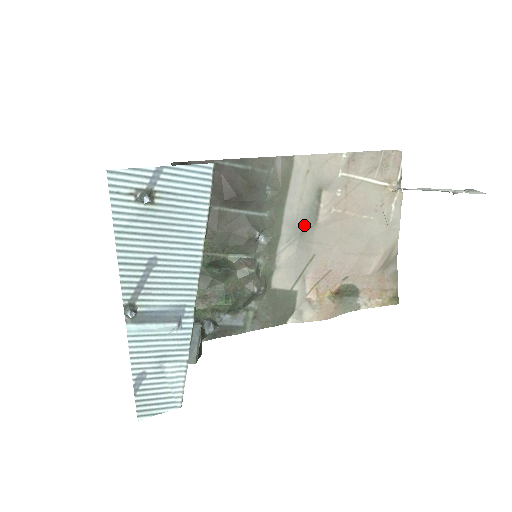
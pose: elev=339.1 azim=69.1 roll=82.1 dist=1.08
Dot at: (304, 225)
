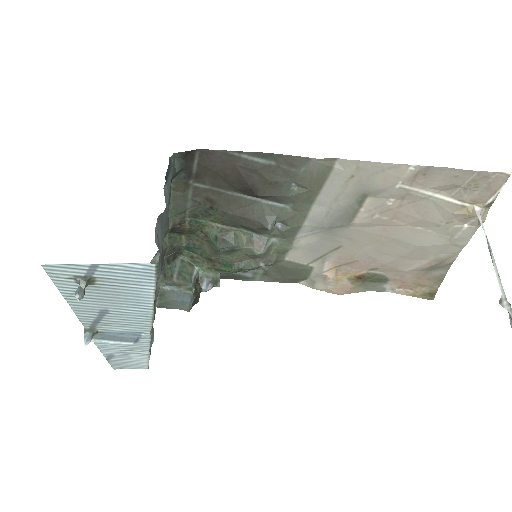
Dot at: (334, 222)
